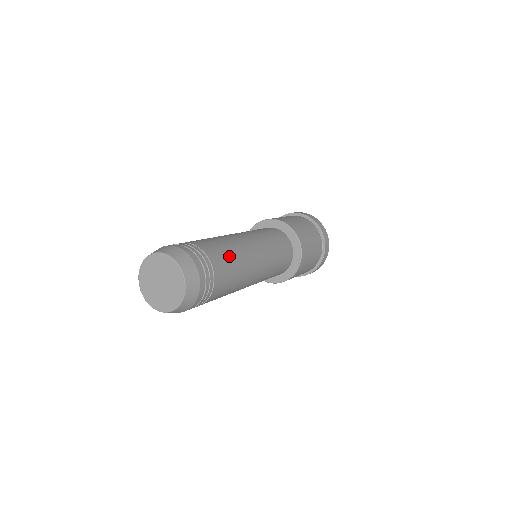
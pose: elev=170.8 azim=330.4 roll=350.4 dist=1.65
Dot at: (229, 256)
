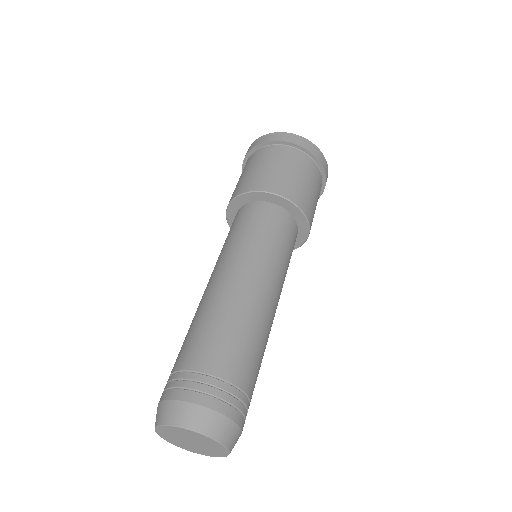
Dot at: occluded
